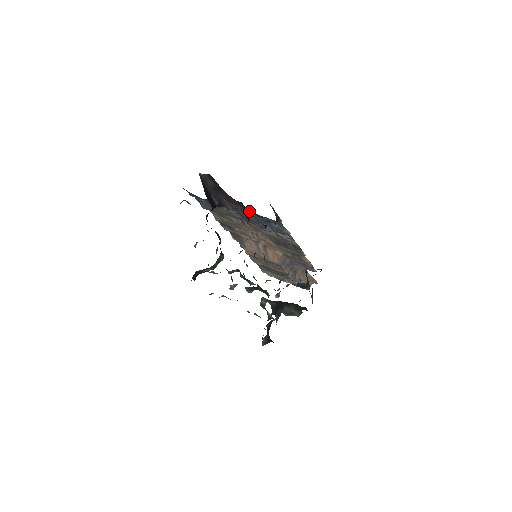
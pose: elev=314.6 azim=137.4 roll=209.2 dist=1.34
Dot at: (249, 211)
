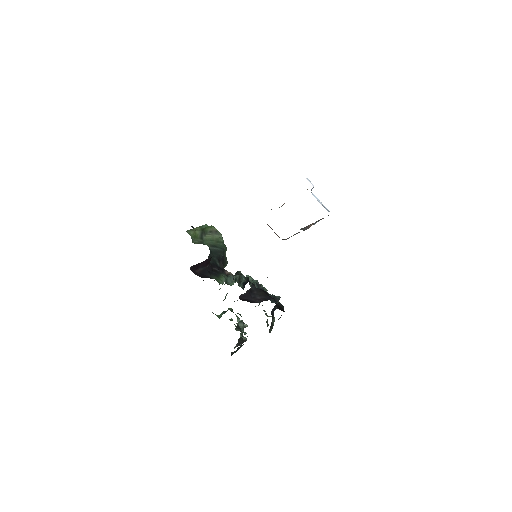
Dot at: occluded
